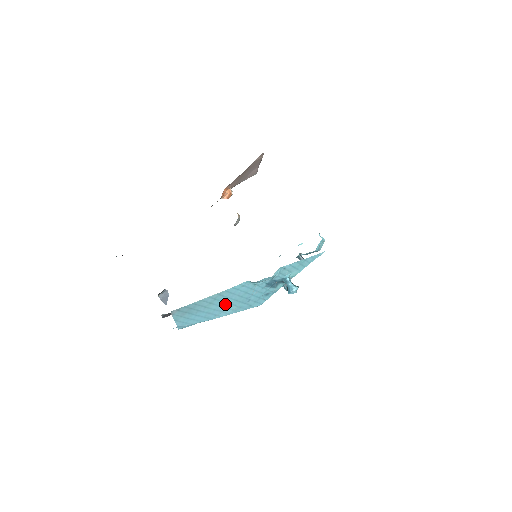
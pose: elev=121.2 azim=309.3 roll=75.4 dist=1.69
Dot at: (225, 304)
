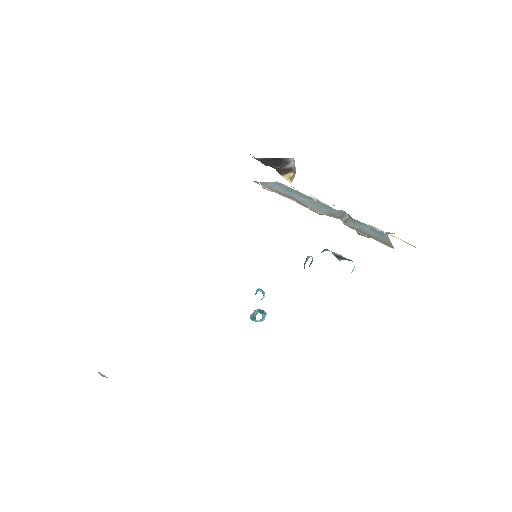
Dot at: occluded
